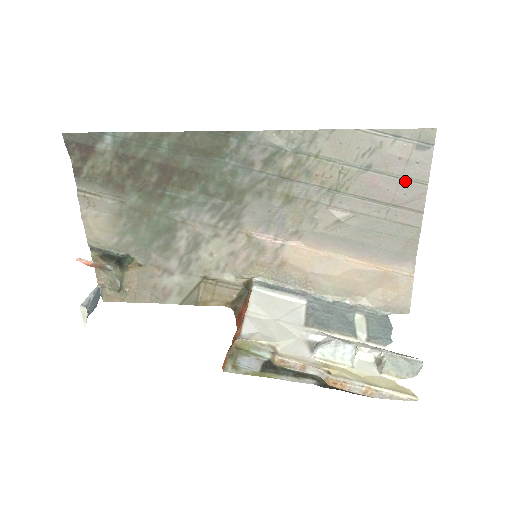
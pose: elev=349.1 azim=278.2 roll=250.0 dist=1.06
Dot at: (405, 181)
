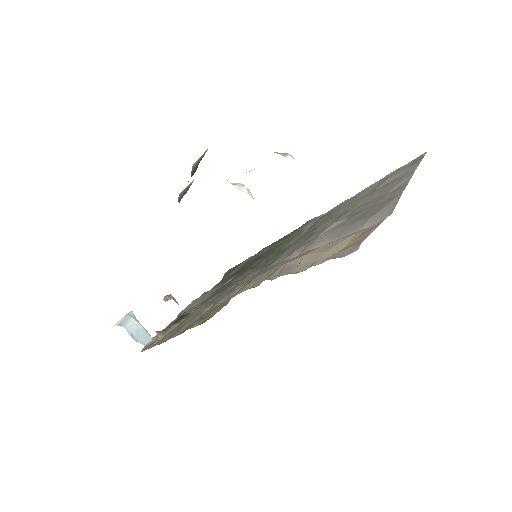
Dot at: (397, 181)
